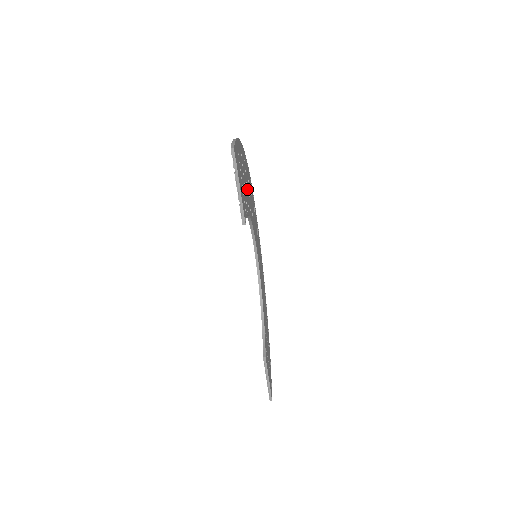
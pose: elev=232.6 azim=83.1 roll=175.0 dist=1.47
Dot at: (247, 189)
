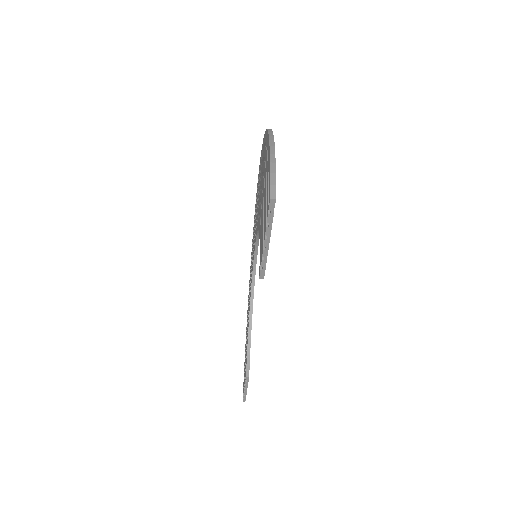
Dot at: occluded
